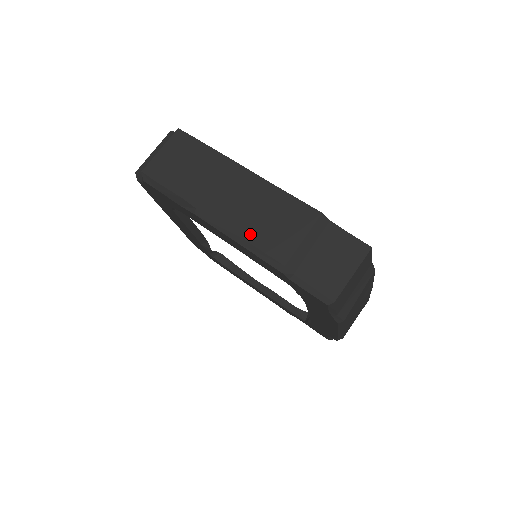
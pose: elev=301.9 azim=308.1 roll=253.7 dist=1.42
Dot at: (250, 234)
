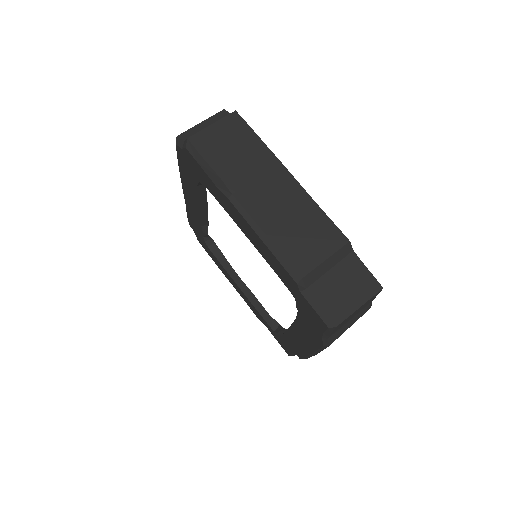
Dot at: (278, 237)
